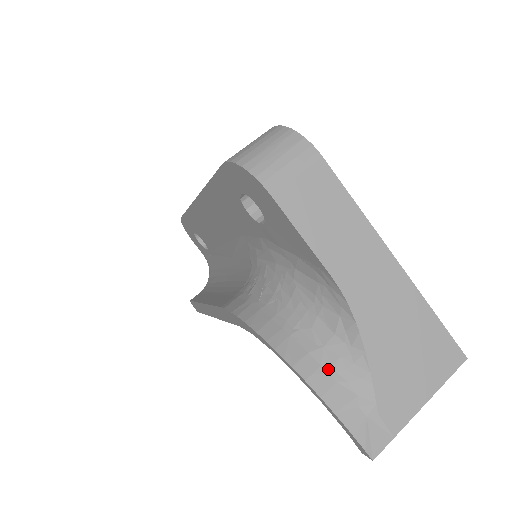
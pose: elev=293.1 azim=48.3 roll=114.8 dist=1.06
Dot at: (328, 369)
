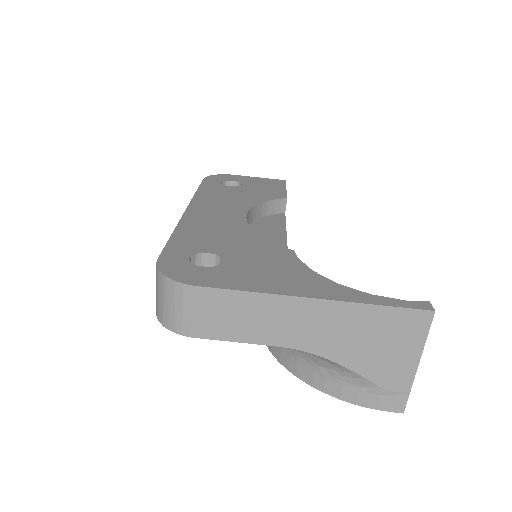
Dot at: (332, 380)
